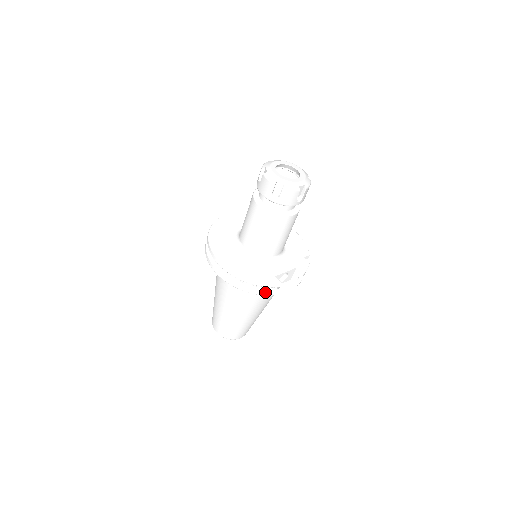
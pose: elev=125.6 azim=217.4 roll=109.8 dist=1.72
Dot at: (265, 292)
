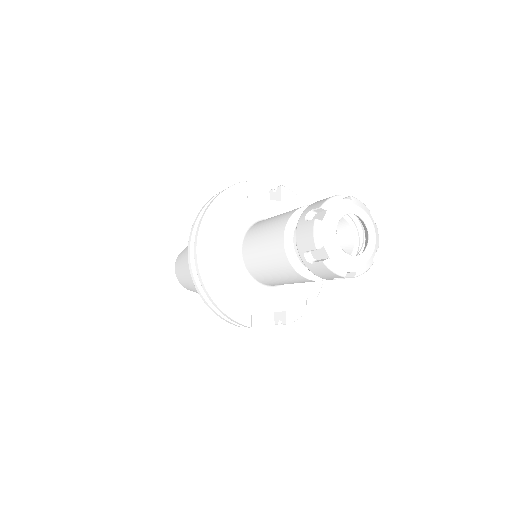
Dot at: (227, 320)
